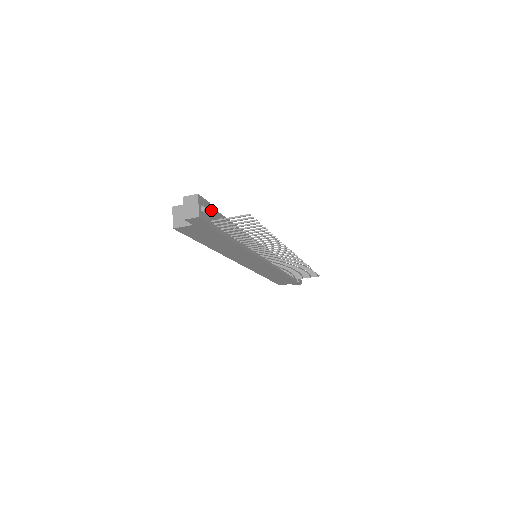
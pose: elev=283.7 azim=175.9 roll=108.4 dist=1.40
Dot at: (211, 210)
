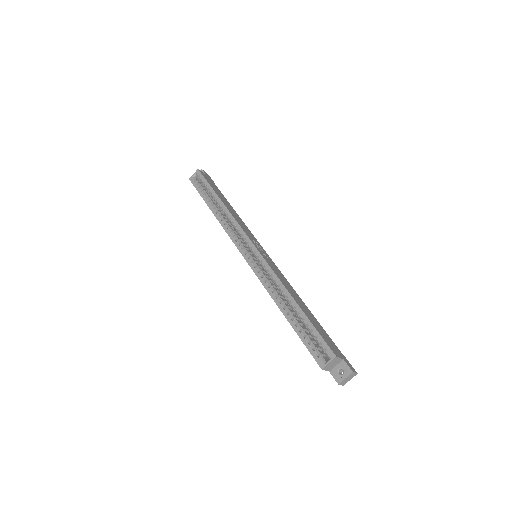
Dot at: occluded
